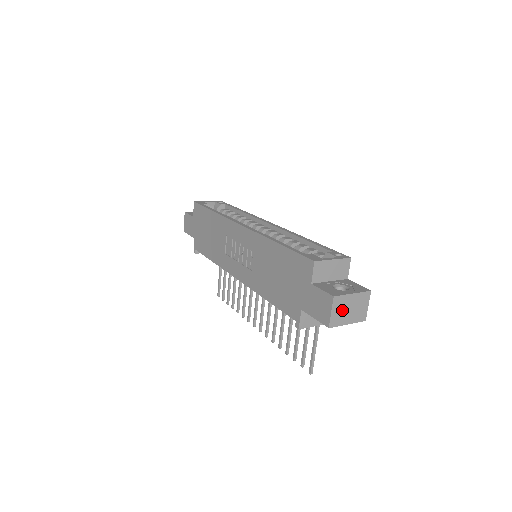
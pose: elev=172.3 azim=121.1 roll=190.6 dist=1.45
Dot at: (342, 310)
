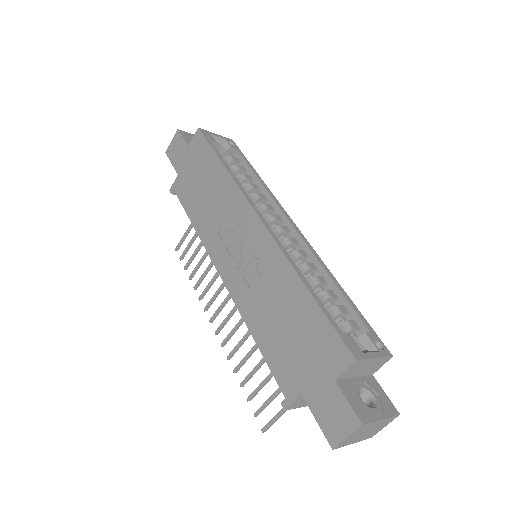
Dot at: (359, 433)
